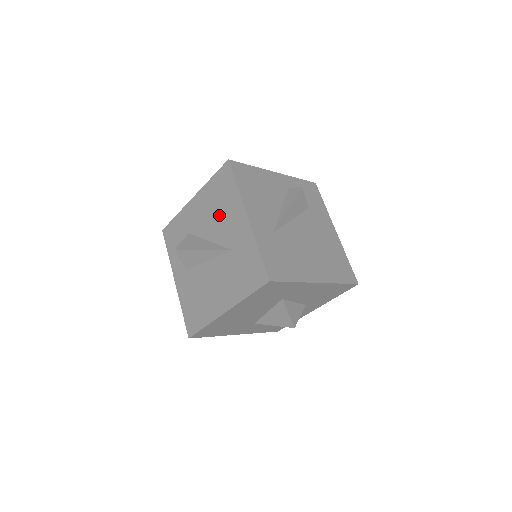
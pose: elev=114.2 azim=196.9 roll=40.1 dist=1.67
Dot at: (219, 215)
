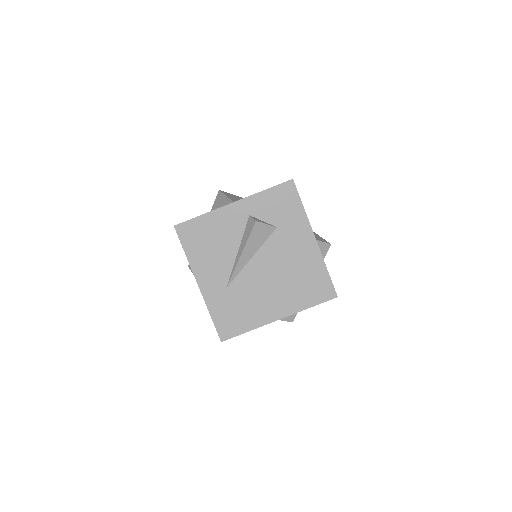
Dot at: occluded
